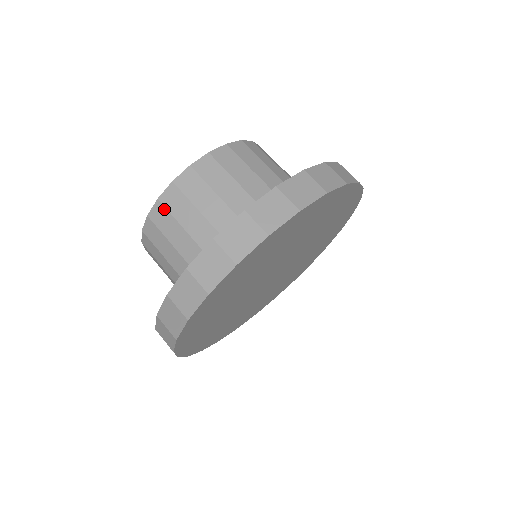
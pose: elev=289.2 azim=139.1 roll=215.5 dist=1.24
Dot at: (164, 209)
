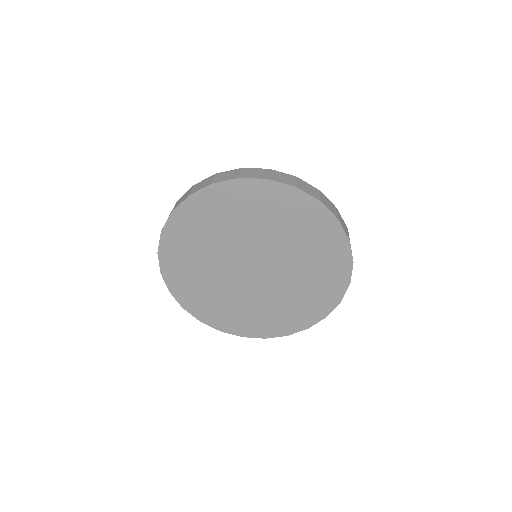
Dot at: occluded
